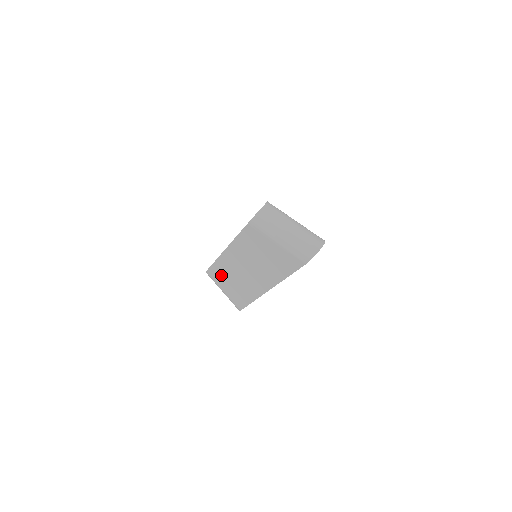
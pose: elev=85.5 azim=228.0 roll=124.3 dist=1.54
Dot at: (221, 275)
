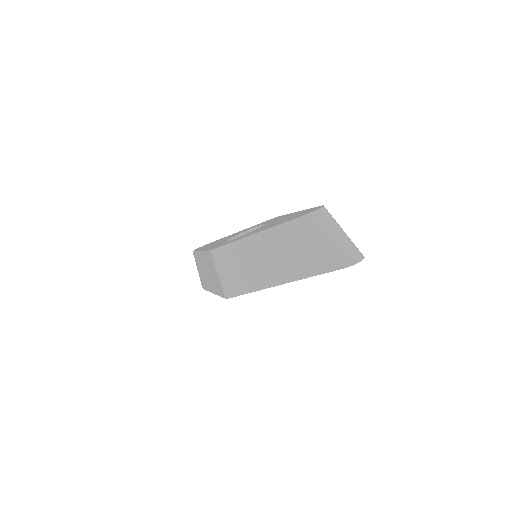
Dot at: (230, 257)
